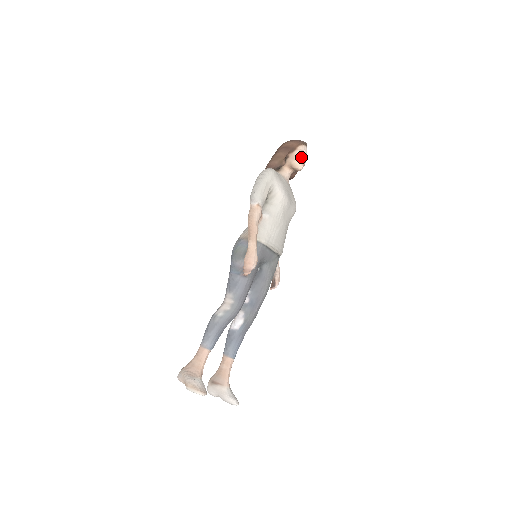
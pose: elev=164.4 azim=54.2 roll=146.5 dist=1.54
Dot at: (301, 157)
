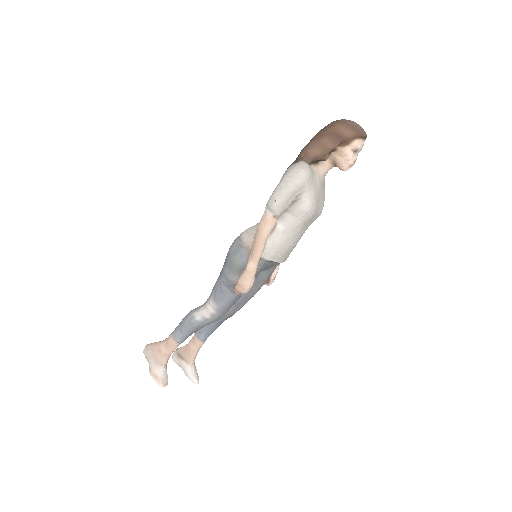
Dot at: (352, 157)
